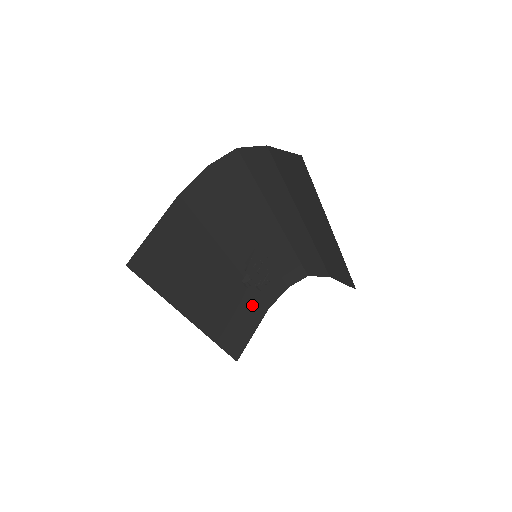
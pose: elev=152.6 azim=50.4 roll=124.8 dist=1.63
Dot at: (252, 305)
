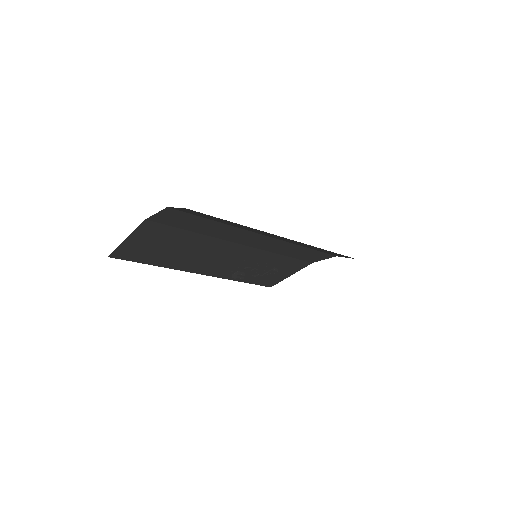
Dot at: (284, 262)
